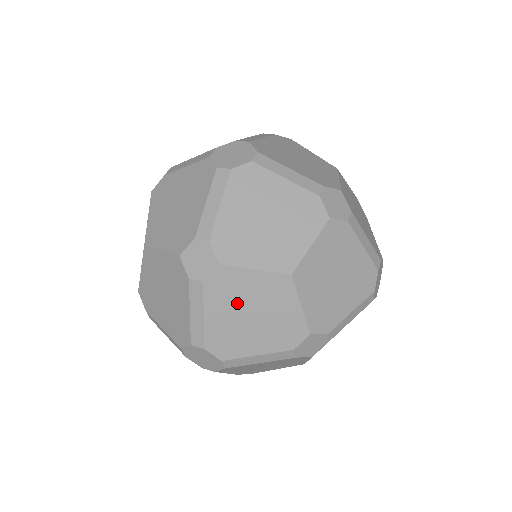
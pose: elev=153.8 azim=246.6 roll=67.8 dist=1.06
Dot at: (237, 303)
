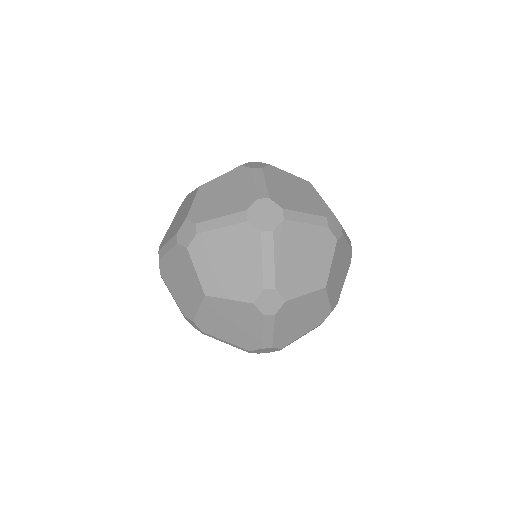
Dot at: (294, 316)
